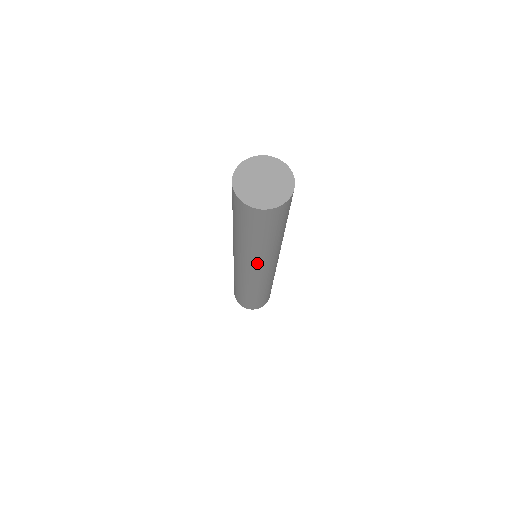
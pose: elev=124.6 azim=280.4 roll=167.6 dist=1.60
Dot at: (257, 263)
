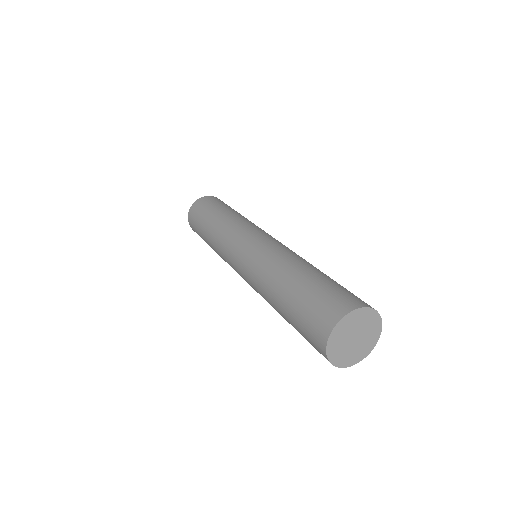
Dot at: occluded
